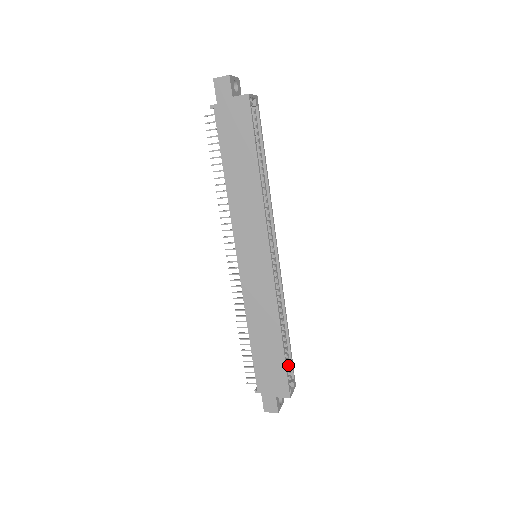
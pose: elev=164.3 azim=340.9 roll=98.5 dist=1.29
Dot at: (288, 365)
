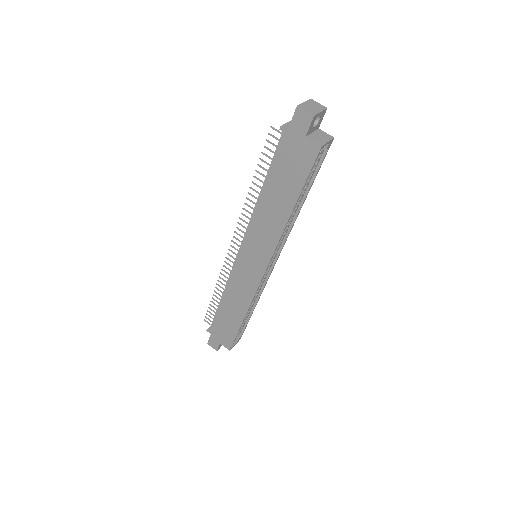
Dot at: (241, 328)
